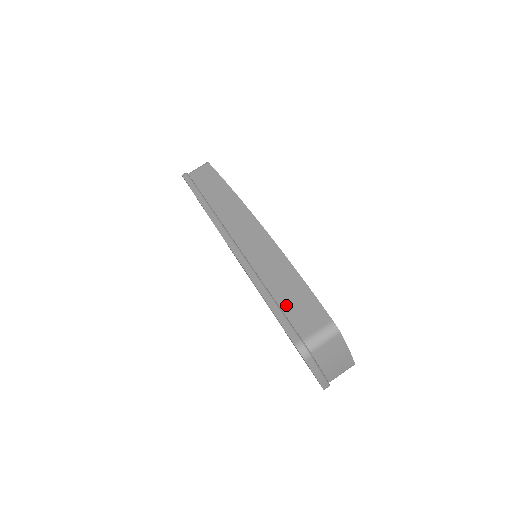
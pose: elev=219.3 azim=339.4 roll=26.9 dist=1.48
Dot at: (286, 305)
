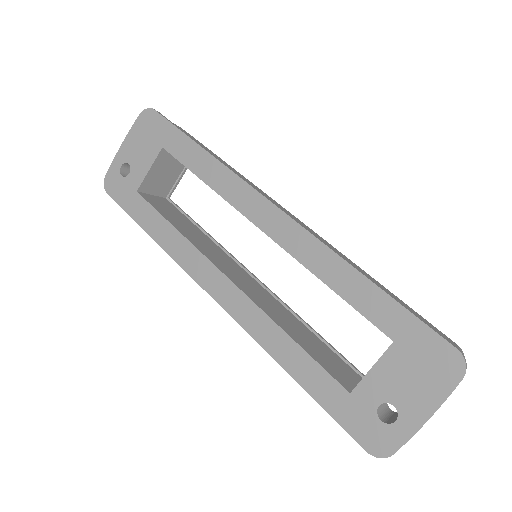
Dot at: occluded
